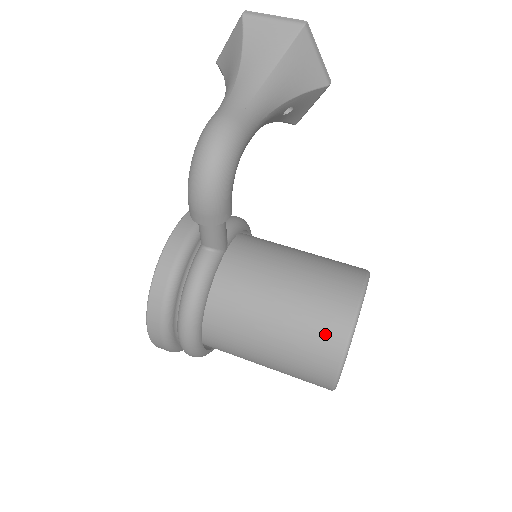
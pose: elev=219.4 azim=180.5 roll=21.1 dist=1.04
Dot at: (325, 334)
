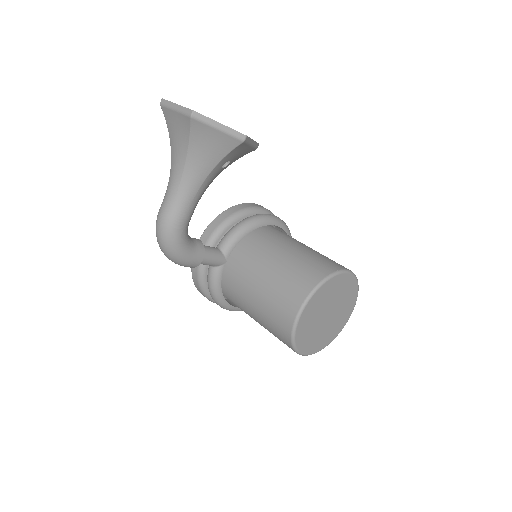
Dot at: (280, 333)
